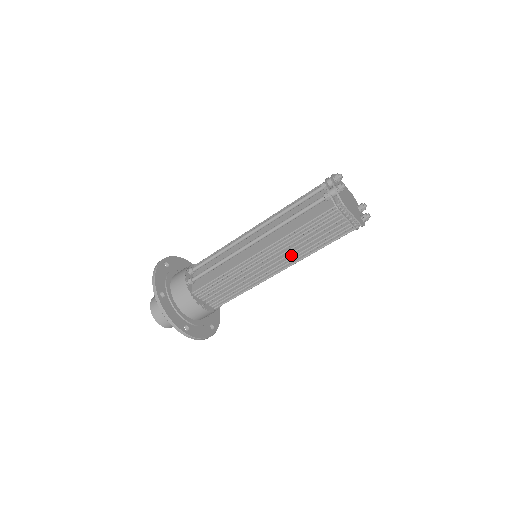
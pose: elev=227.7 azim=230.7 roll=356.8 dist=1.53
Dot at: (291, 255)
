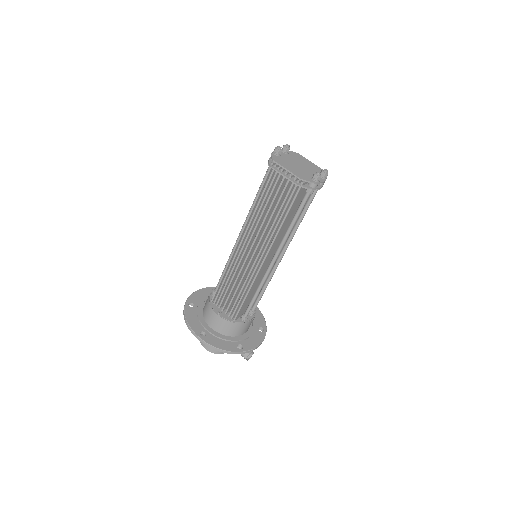
Dot at: (266, 238)
